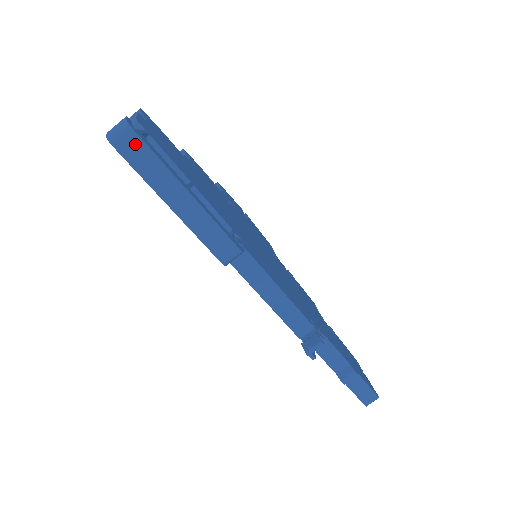
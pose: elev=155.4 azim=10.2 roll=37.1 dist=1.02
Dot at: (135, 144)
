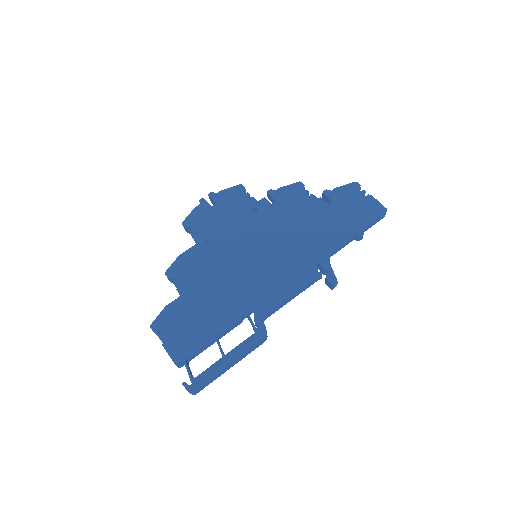
Dot at: (200, 388)
